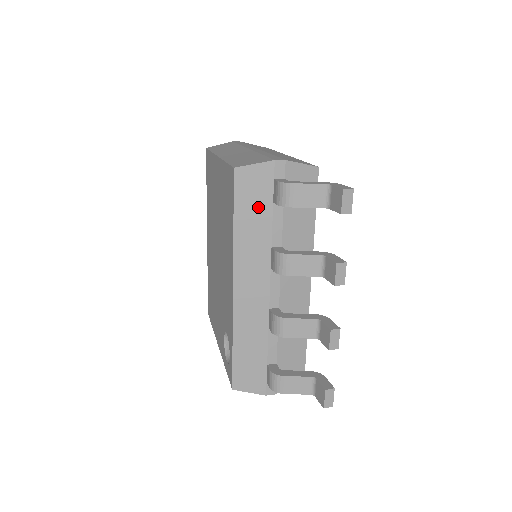
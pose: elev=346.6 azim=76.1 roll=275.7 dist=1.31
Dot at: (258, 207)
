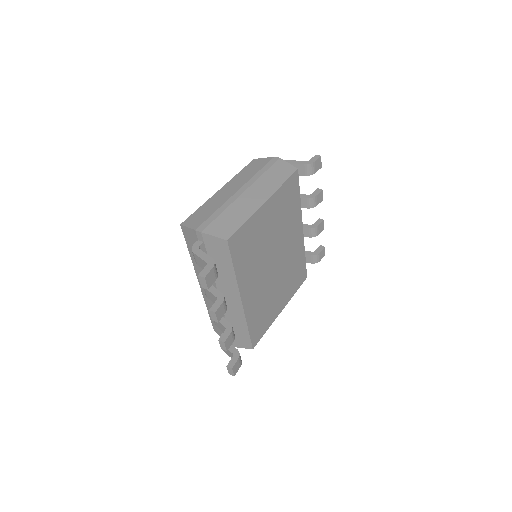
Dot at: occluded
